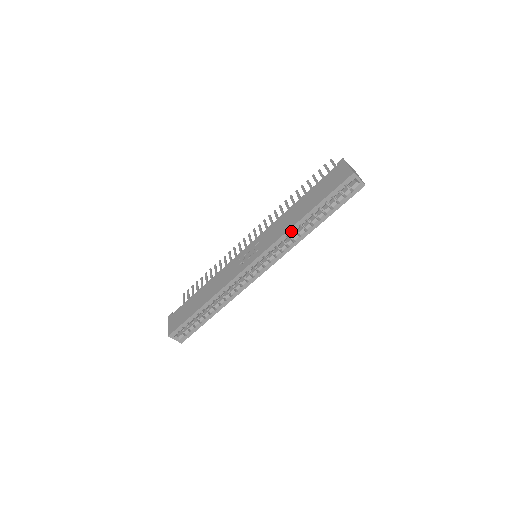
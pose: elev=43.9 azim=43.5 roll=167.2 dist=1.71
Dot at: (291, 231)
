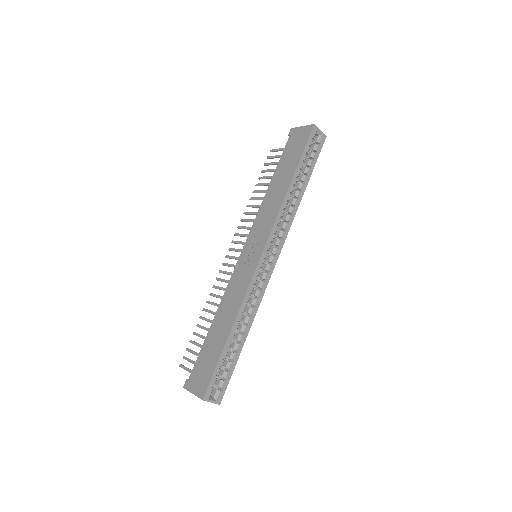
Dot at: (285, 202)
